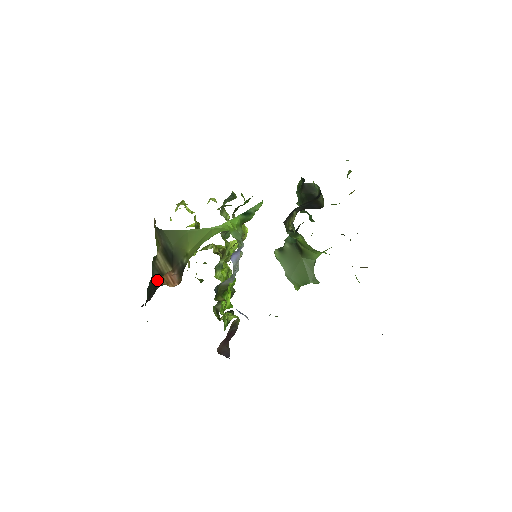
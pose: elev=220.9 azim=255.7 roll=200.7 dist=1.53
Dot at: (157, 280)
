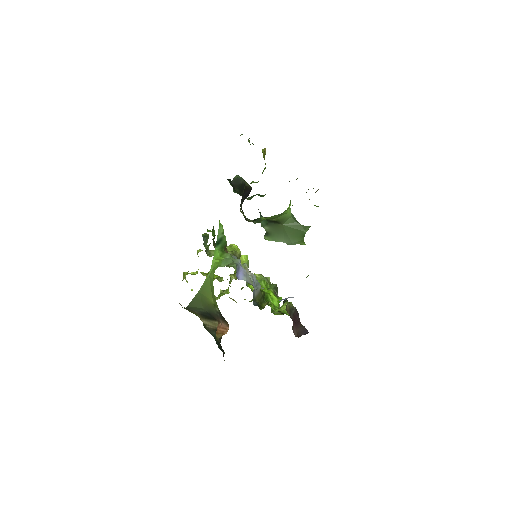
Dot at: (216, 338)
